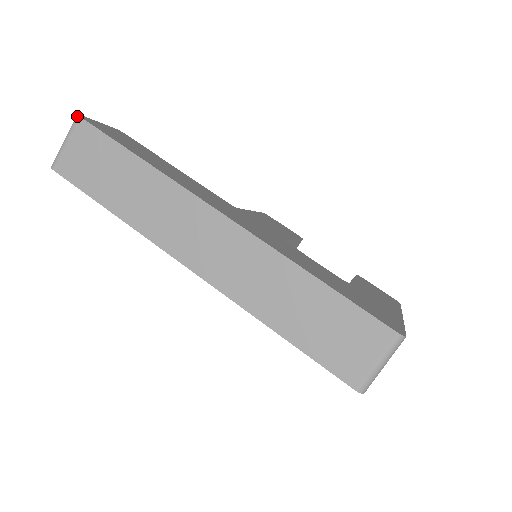
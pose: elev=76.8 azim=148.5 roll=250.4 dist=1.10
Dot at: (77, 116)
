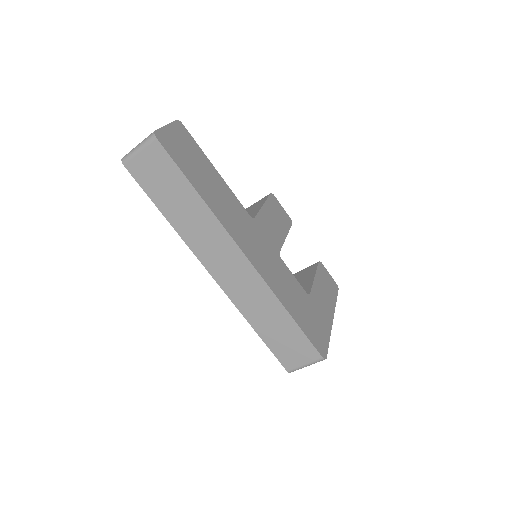
Dot at: (154, 136)
